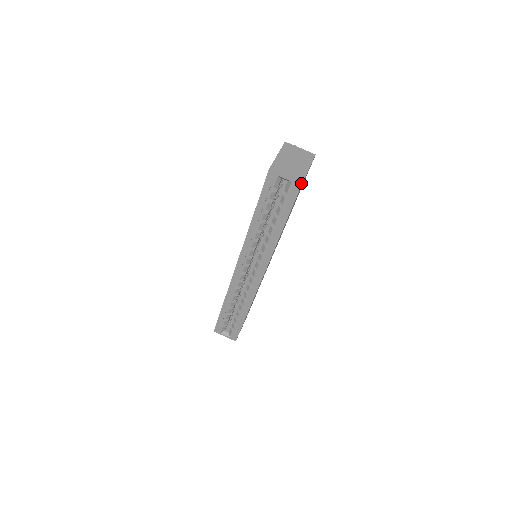
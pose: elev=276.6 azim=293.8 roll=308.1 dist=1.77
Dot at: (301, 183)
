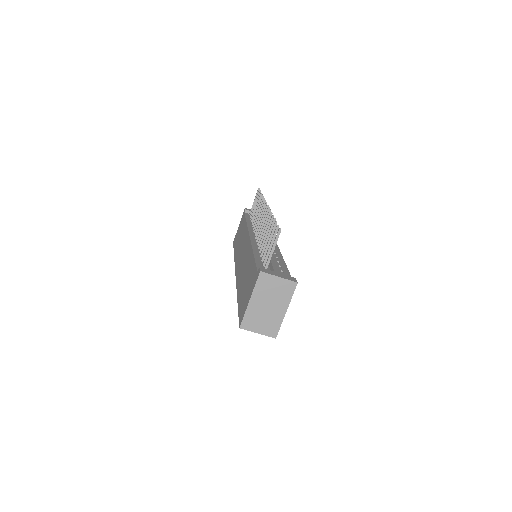
Dot at: occluded
